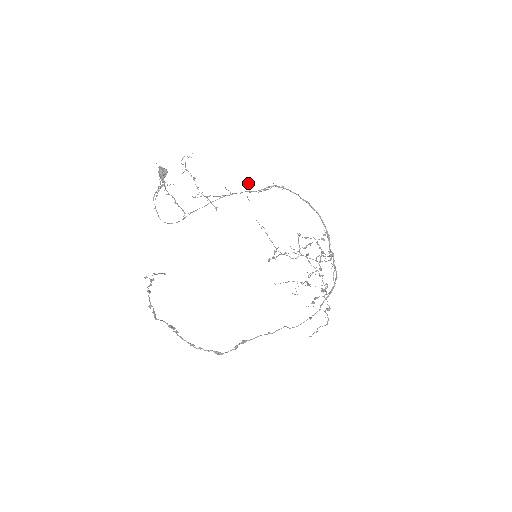
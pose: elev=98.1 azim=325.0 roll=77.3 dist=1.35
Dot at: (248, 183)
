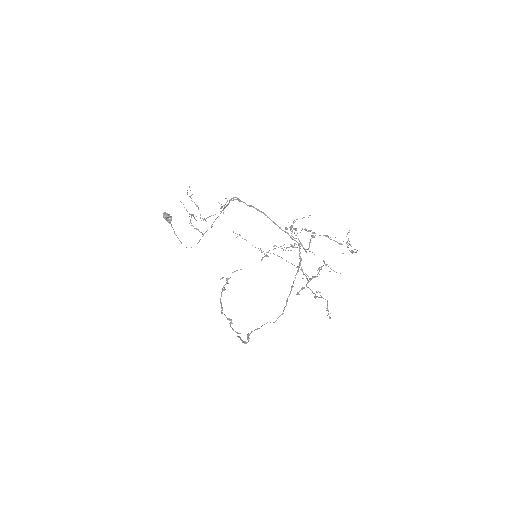
Dot at: (218, 202)
